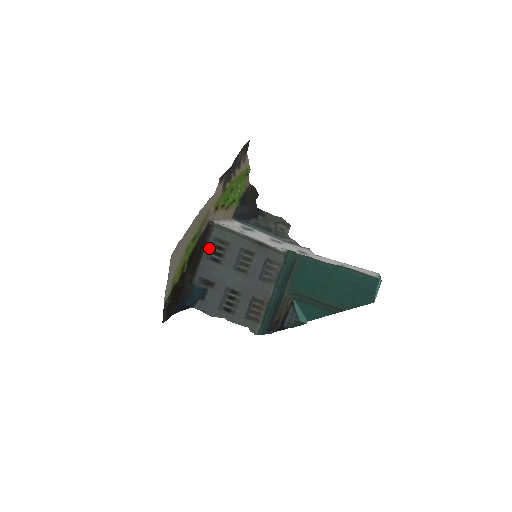
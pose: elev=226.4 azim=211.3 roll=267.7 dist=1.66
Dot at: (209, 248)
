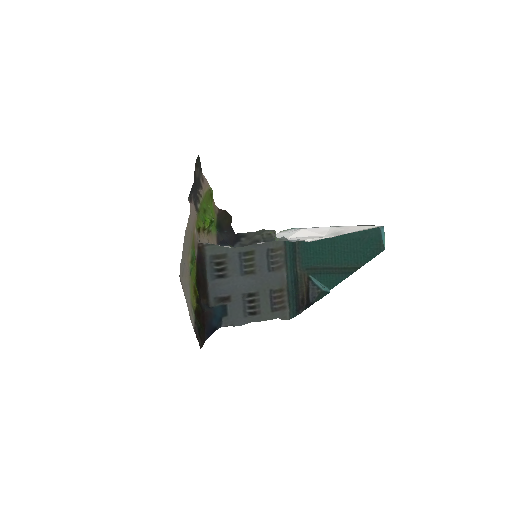
Dot at: (210, 268)
